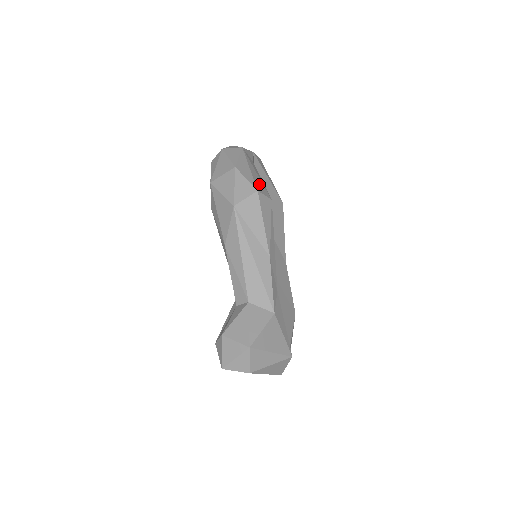
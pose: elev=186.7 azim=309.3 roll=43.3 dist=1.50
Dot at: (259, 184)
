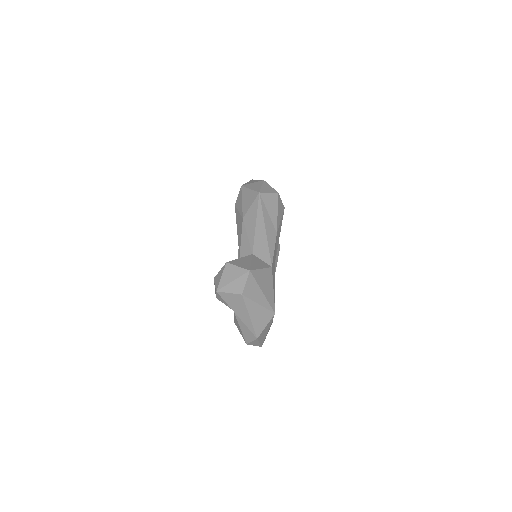
Dot at: occluded
